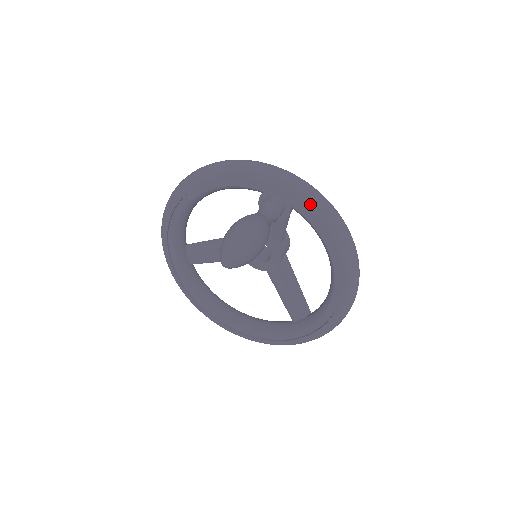
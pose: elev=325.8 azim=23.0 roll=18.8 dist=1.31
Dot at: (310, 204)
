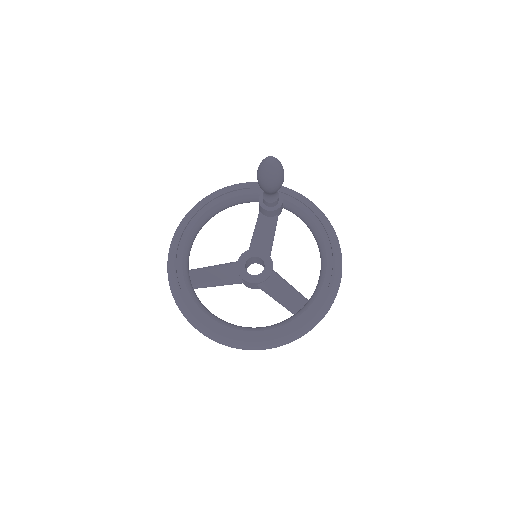
Dot at: (295, 193)
